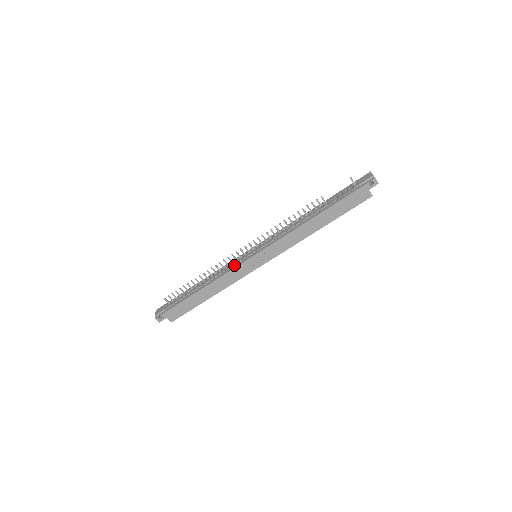
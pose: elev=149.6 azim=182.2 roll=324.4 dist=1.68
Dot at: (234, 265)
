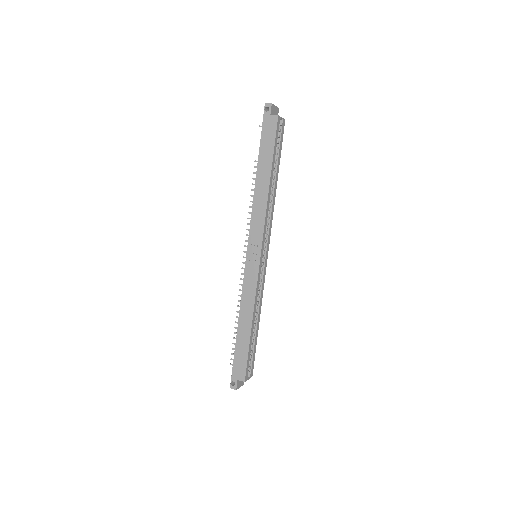
Dot at: (244, 279)
